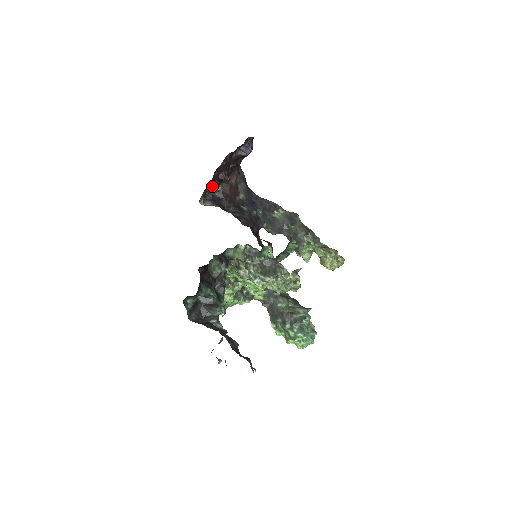
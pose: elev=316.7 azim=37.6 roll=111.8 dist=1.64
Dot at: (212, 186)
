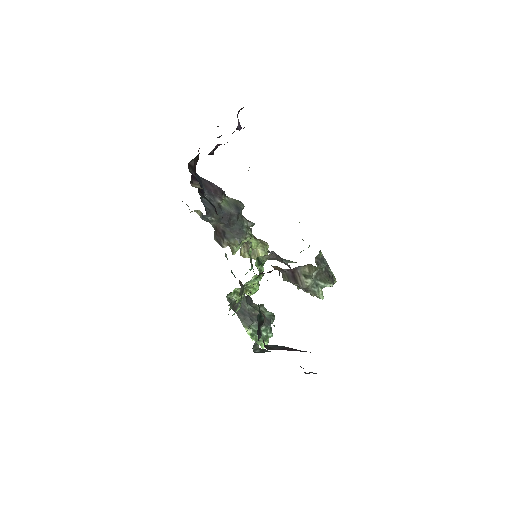
Dot at: occluded
